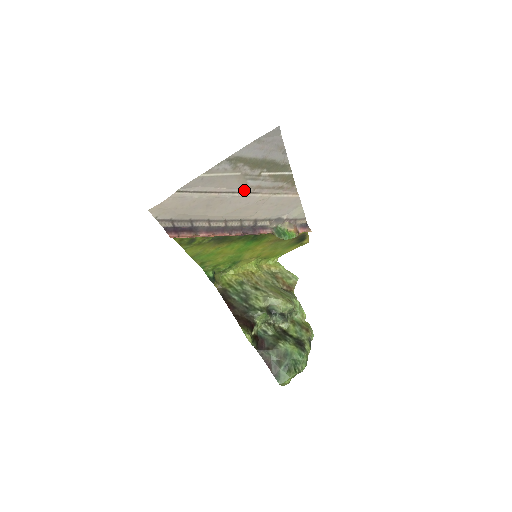
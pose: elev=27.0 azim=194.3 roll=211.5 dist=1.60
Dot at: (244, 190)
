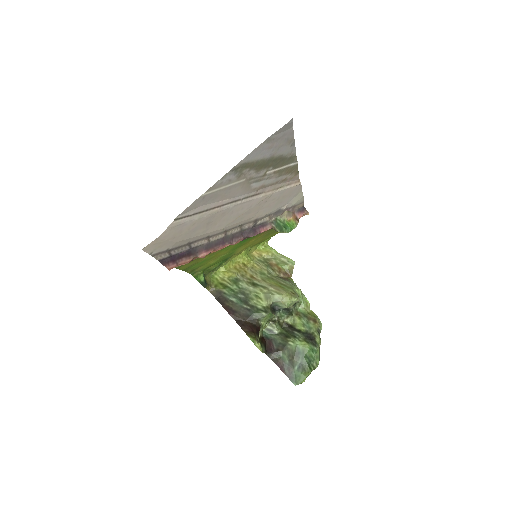
Dot at: (247, 195)
